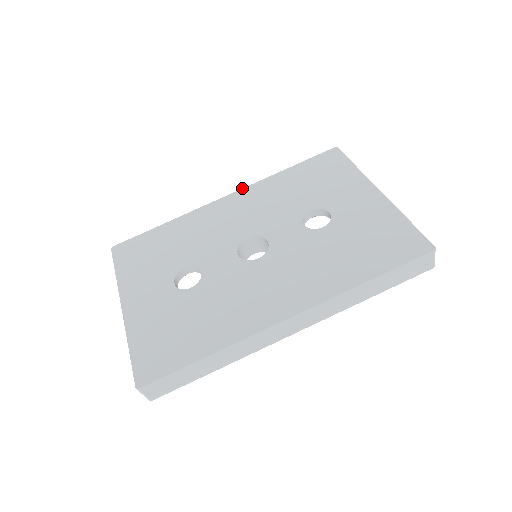
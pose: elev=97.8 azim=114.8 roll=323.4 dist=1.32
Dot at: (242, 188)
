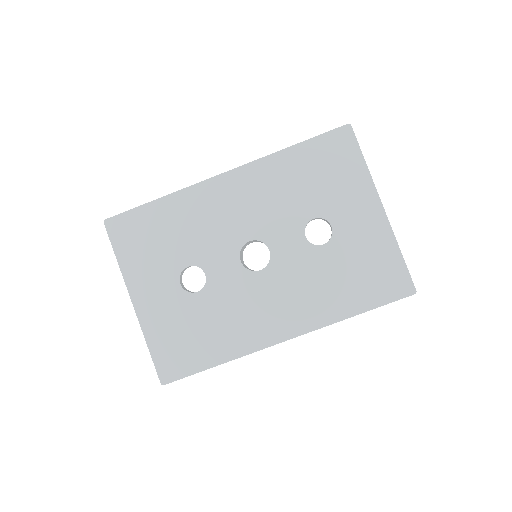
Dot at: (242, 165)
